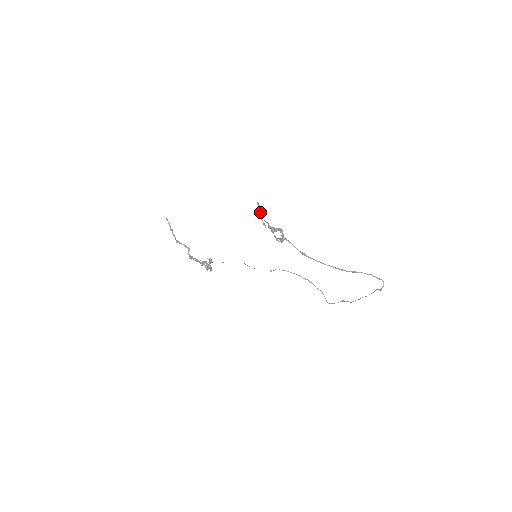
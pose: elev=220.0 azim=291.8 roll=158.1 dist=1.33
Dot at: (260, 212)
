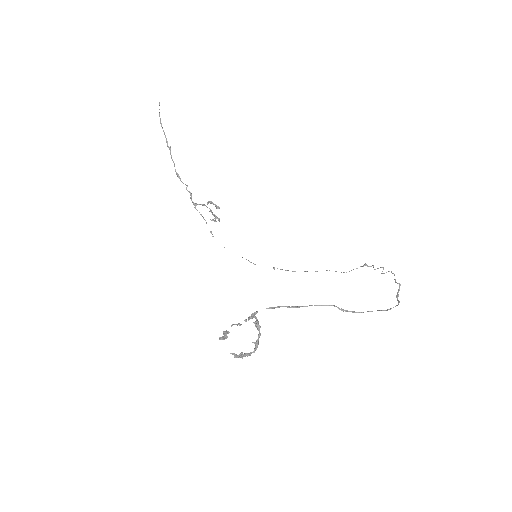
Dot at: (228, 332)
